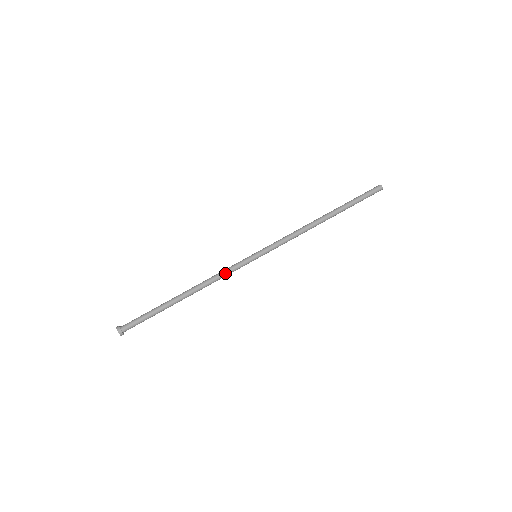
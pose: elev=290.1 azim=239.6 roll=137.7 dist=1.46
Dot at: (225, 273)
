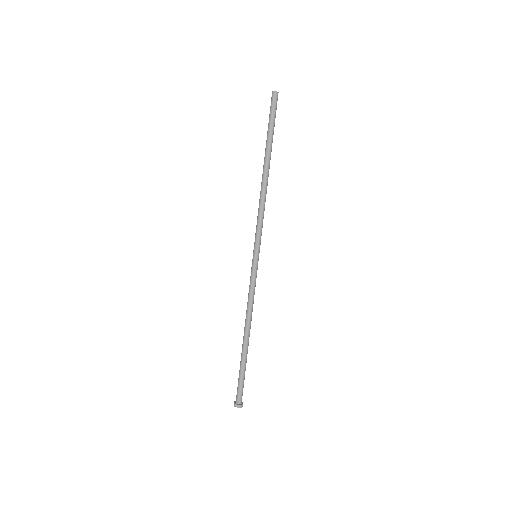
Dot at: (253, 293)
